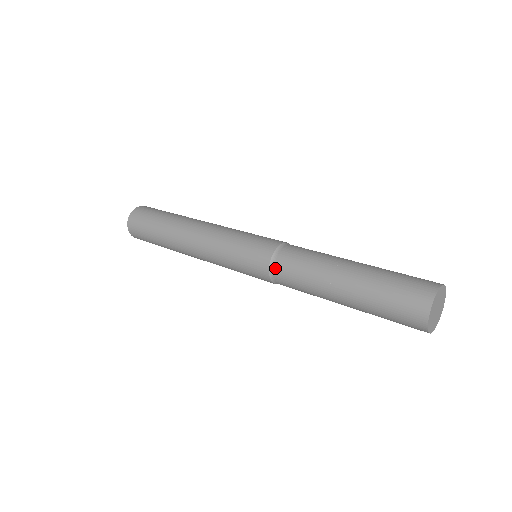
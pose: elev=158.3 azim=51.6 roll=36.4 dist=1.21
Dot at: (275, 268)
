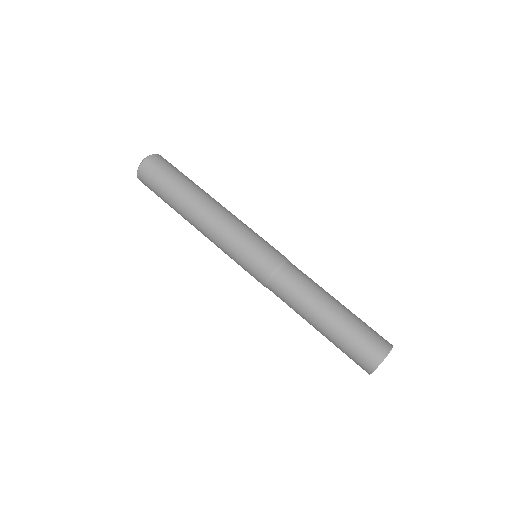
Dot at: (269, 288)
